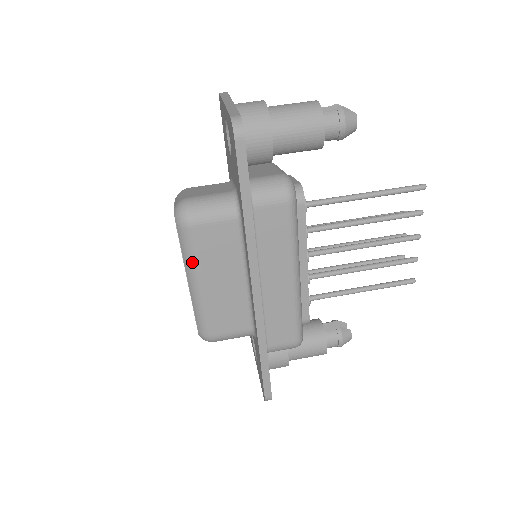
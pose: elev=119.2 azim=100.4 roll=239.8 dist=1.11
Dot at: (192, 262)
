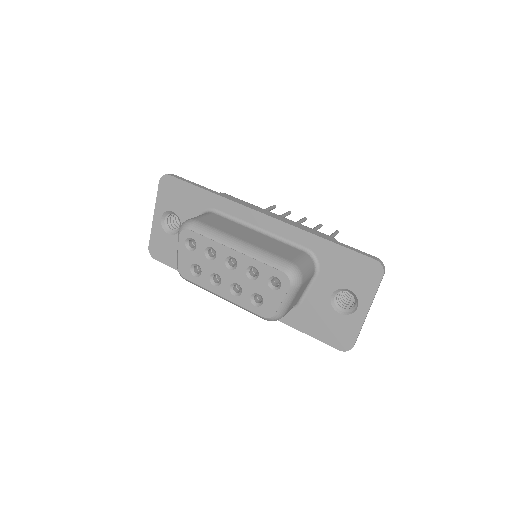
Dot at: (219, 234)
